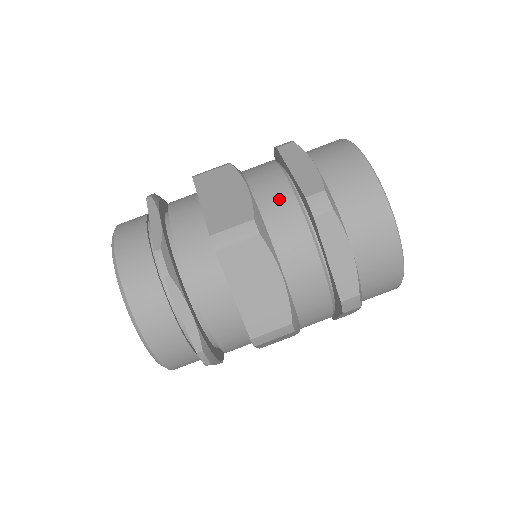
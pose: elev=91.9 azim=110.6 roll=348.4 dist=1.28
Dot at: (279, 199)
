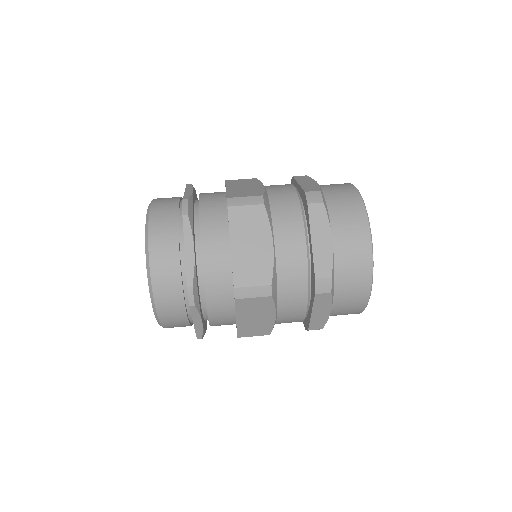
Dot at: occluded
